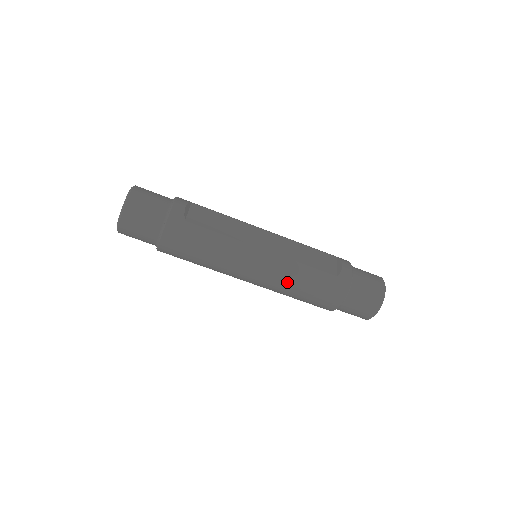
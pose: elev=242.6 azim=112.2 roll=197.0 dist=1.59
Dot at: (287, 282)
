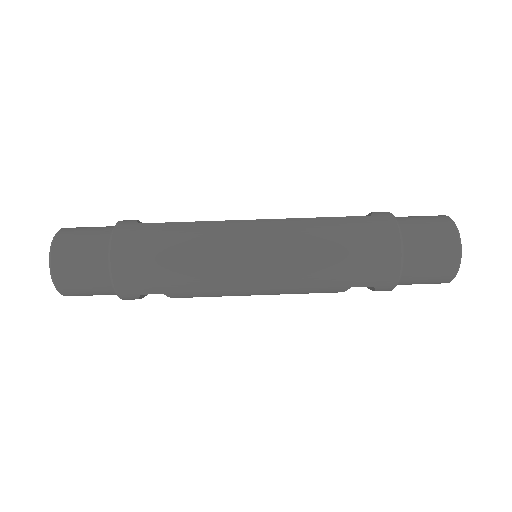
Dot at: (307, 243)
